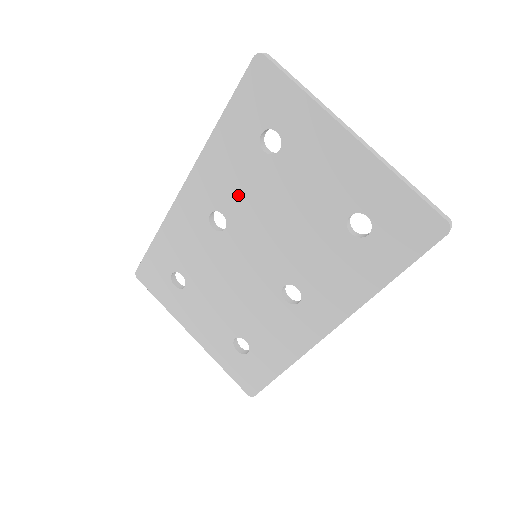
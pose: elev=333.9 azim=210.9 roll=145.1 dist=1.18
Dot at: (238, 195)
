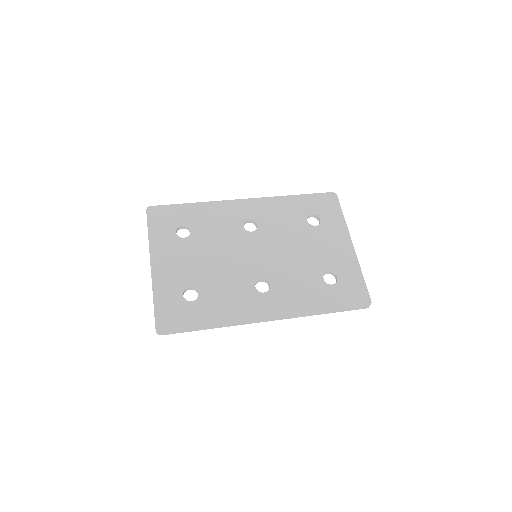
Dot at: (276, 225)
